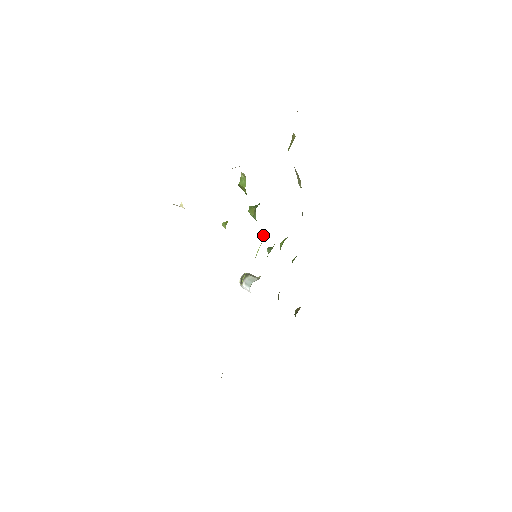
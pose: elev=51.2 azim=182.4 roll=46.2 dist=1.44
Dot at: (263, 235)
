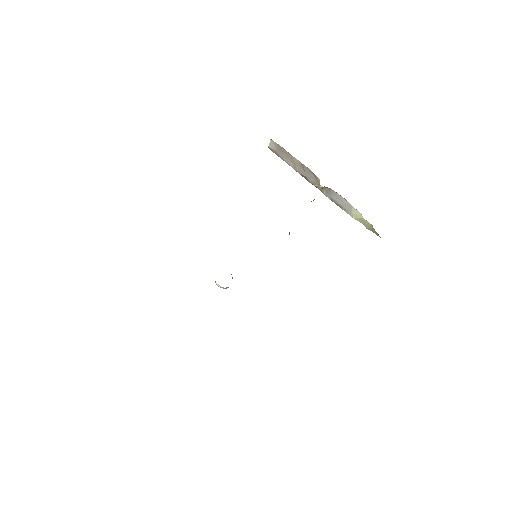
Dot at: occluded
